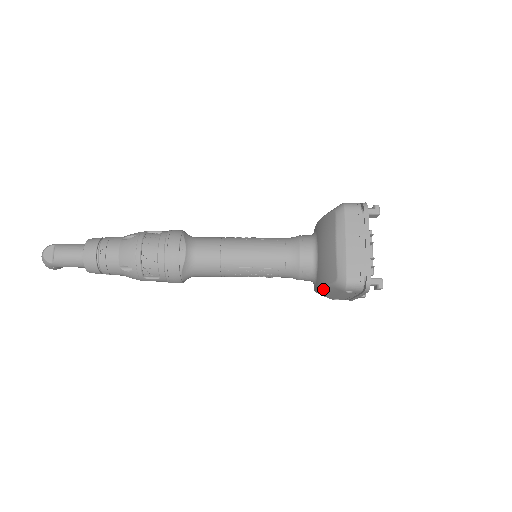
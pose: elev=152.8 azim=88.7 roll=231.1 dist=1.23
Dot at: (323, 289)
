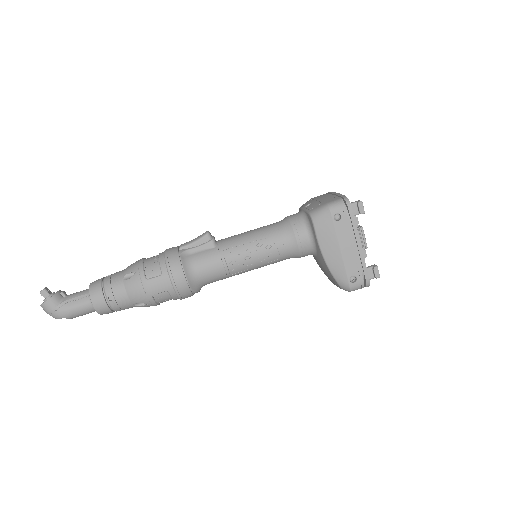
Dot at: occluded
